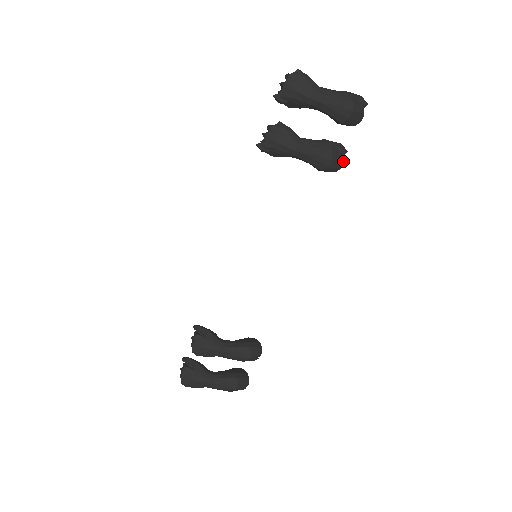
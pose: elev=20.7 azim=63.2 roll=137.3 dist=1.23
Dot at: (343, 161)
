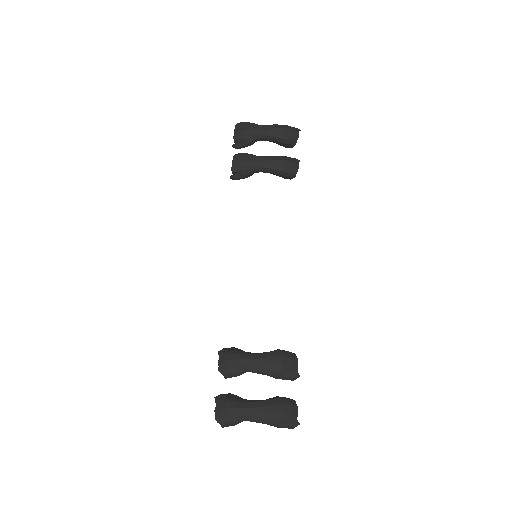
Dot at: (298, 164)
